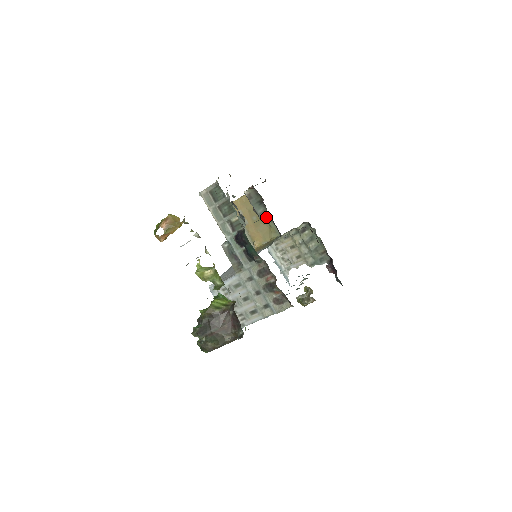
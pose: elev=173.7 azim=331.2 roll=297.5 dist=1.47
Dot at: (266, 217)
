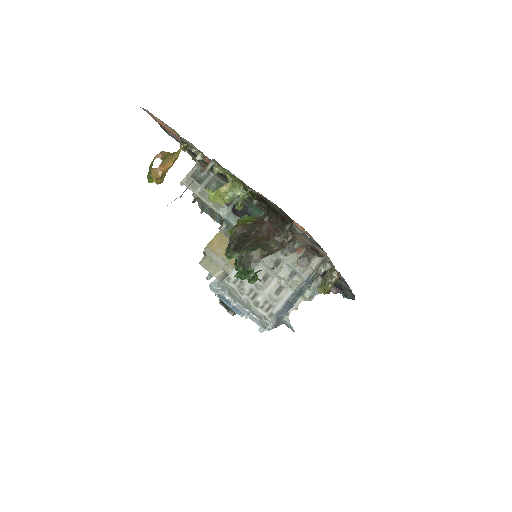
Dot at: occluded
